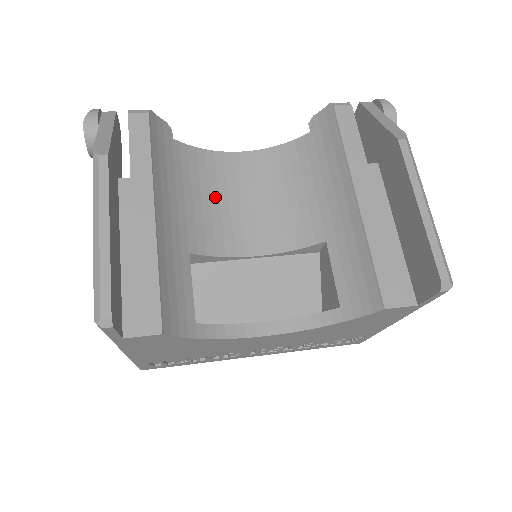
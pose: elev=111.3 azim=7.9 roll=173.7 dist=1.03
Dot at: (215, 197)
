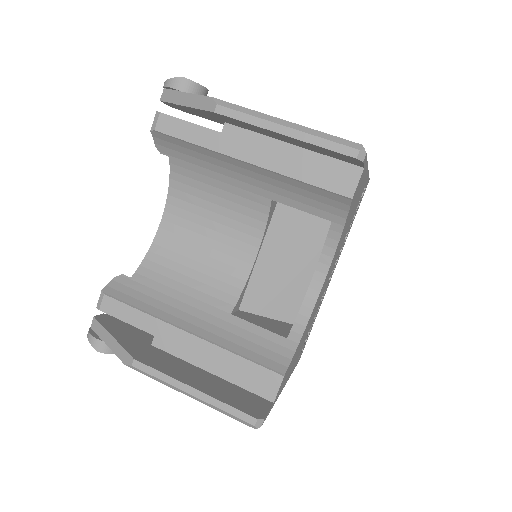
Dot at: (193, 264)
